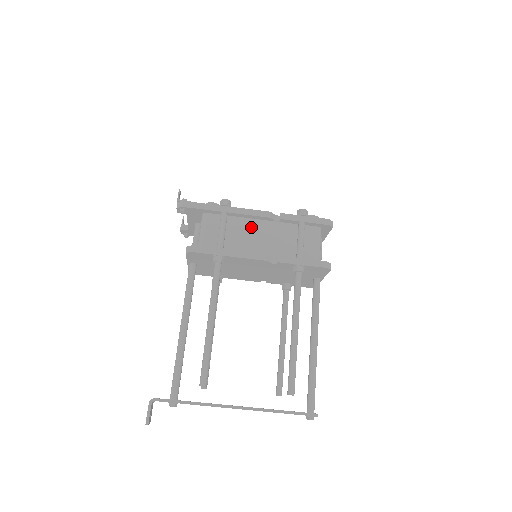
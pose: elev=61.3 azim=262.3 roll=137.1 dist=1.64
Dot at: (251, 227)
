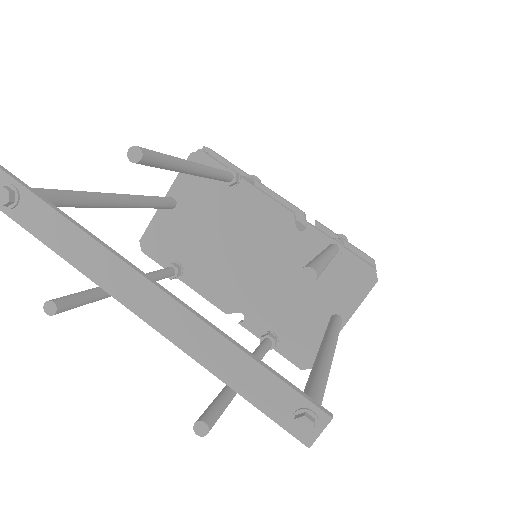
Dot at: occluded
